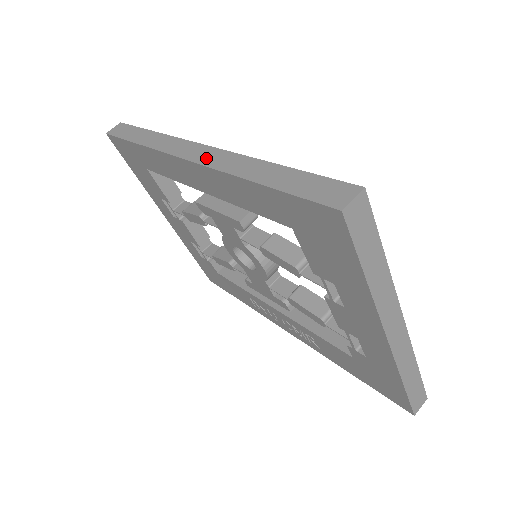
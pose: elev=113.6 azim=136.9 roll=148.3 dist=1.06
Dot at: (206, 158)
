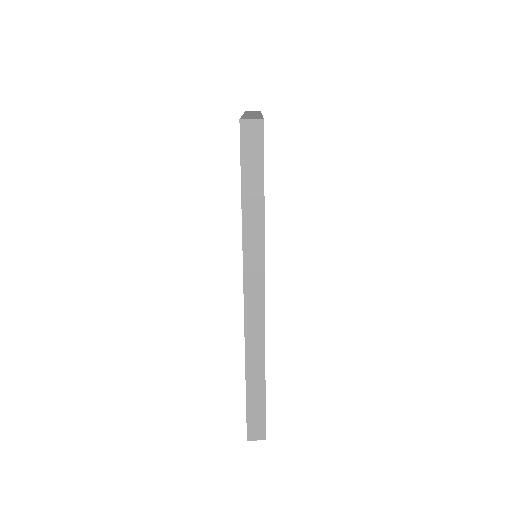
Dot at: (252, 322)
